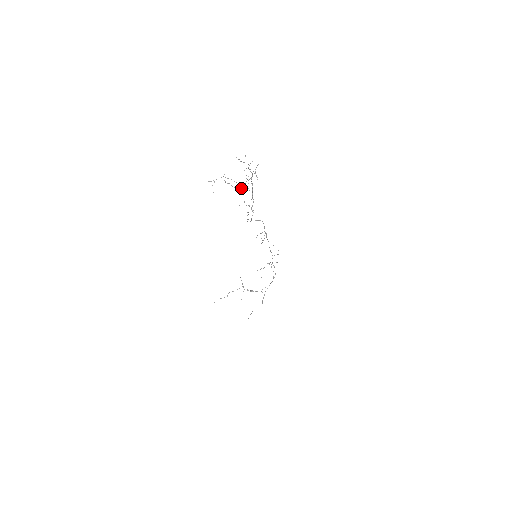
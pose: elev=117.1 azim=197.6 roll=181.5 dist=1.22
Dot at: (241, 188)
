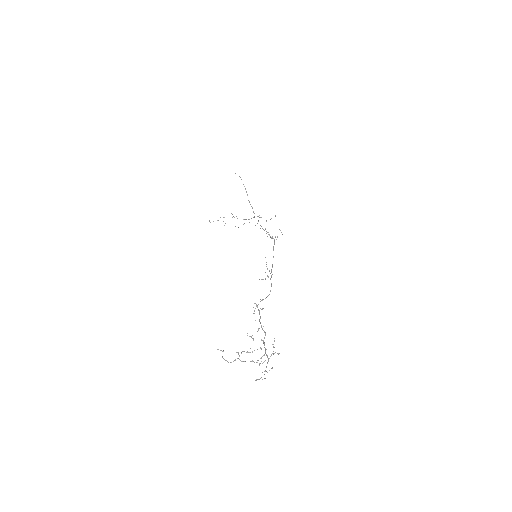
Dot at: occluded
